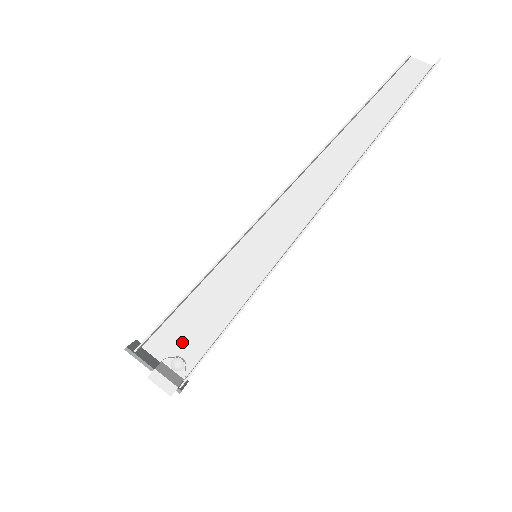
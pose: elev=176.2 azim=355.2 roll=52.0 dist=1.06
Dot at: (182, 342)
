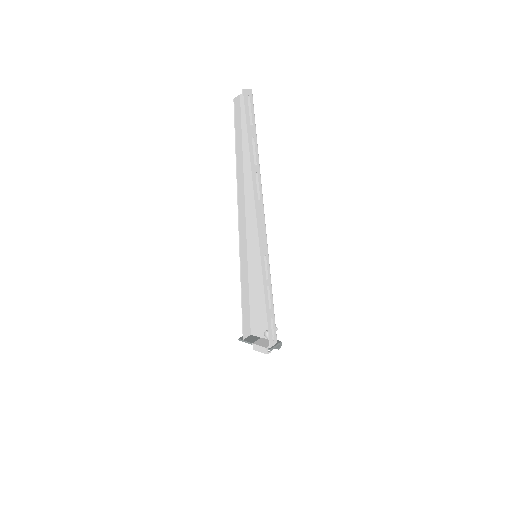
Dot at: (262, 322)
